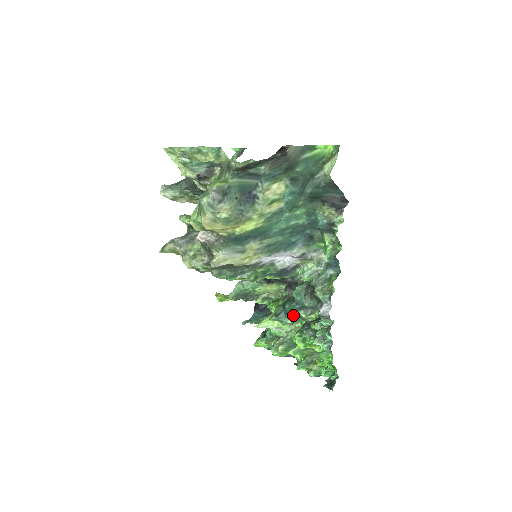
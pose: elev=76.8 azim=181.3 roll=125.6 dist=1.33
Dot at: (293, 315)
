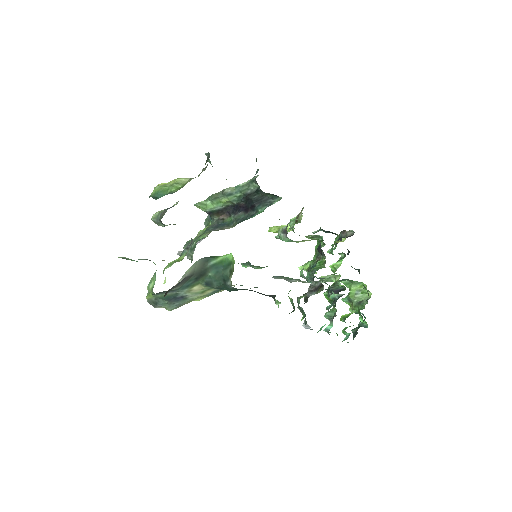
Dot at: (321, 278)
